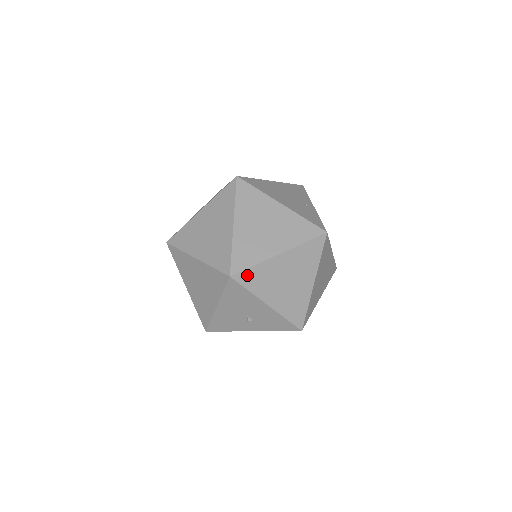
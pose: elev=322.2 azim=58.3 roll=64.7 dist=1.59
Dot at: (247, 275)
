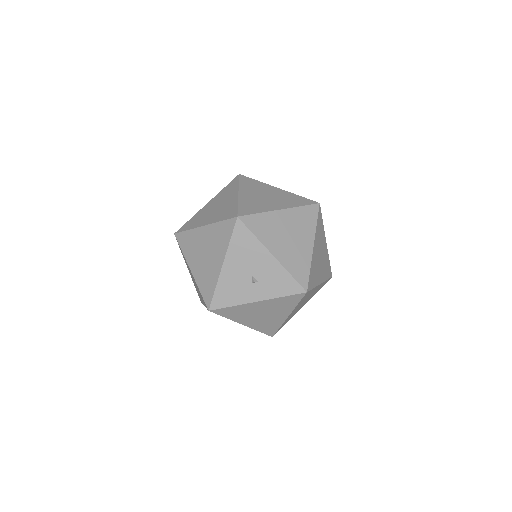
Dot at: (252, 220)
